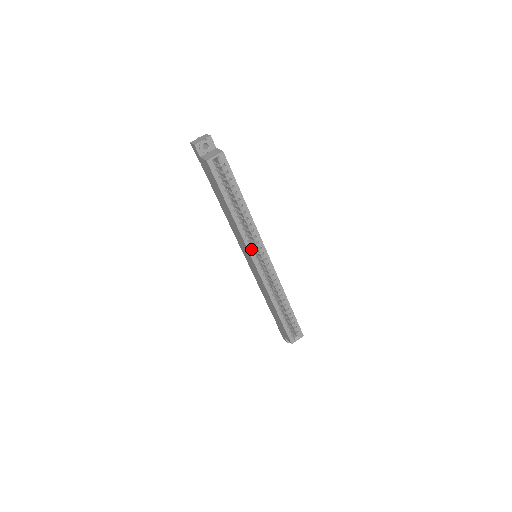
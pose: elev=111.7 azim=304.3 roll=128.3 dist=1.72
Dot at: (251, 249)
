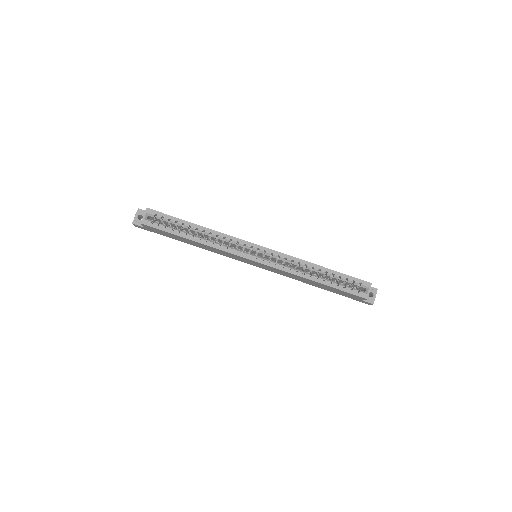
Dot at: (237, 252)
